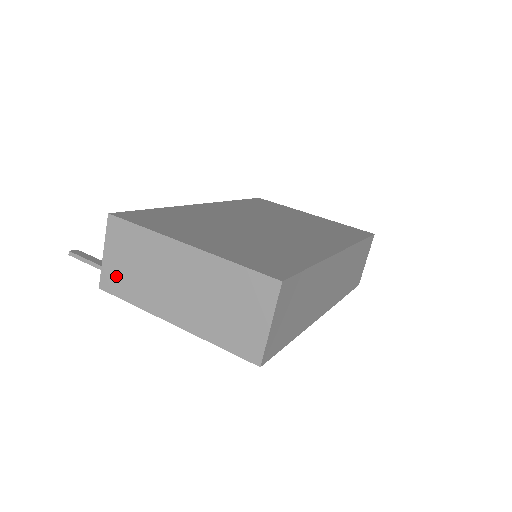
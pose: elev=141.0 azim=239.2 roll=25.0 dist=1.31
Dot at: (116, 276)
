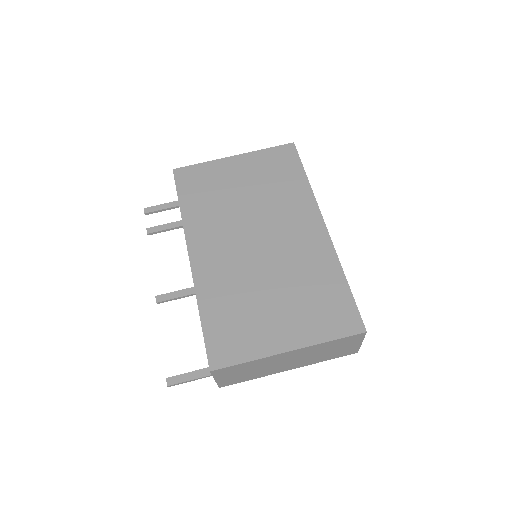
Dot at: (233, 380)
